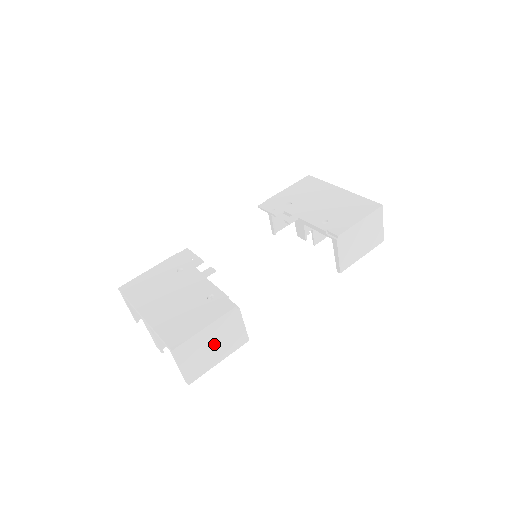
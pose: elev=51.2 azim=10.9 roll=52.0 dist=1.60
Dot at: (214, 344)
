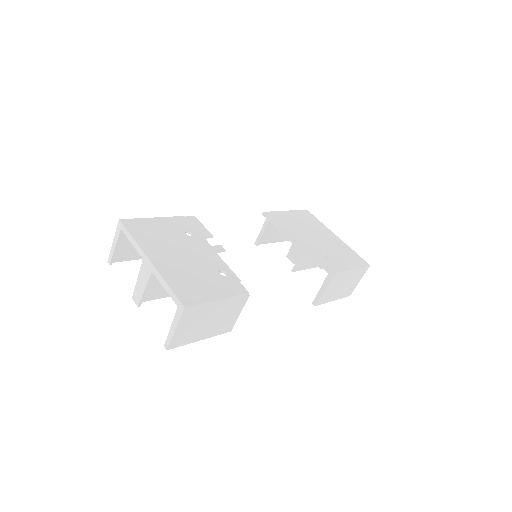
Dot at: (211, 320)
